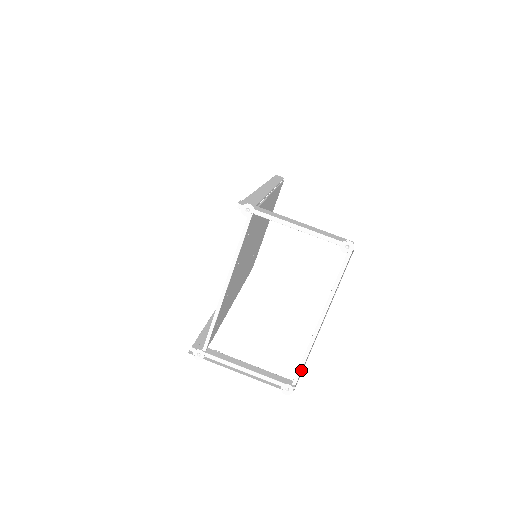
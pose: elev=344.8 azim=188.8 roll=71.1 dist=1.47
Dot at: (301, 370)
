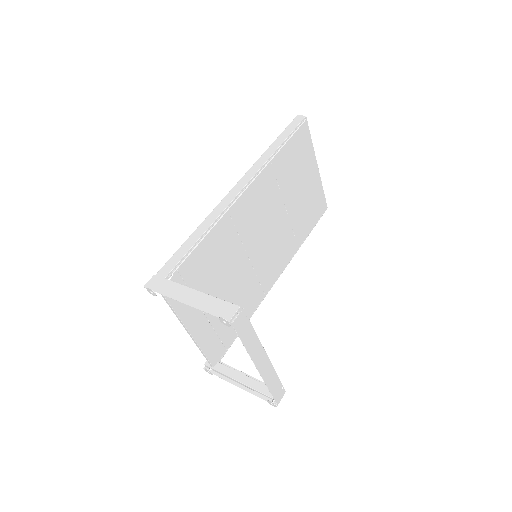
Dot at: (273, 392)
